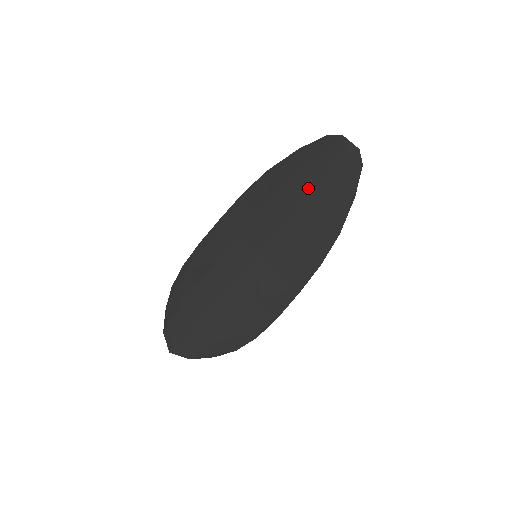
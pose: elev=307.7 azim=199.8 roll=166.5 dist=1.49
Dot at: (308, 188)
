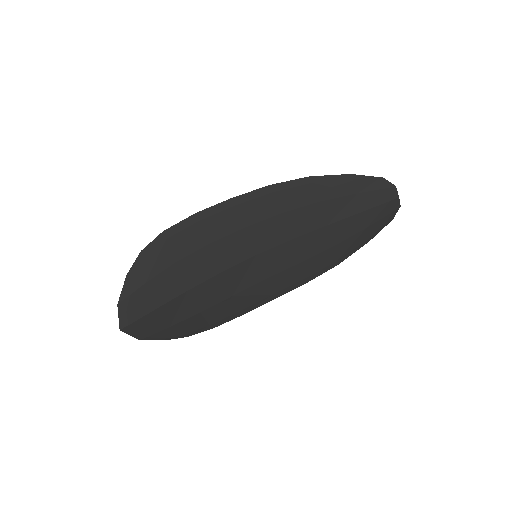
Dot at: (340, 217)
